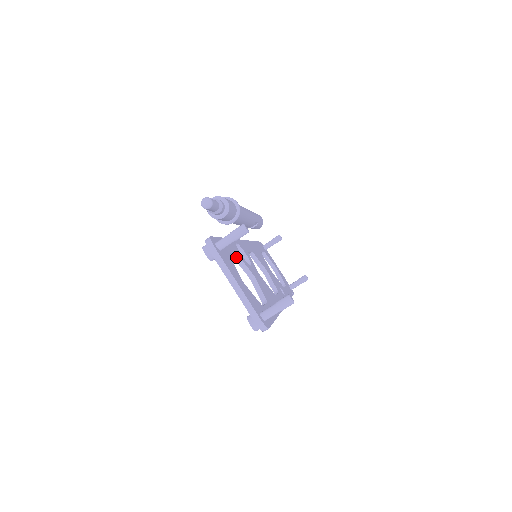
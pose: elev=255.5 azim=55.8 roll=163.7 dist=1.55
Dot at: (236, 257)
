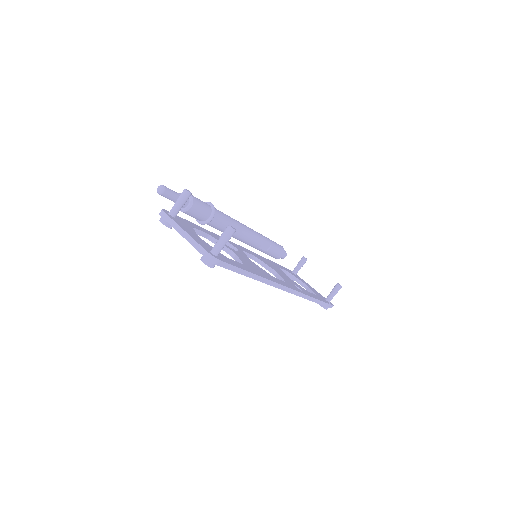
Dot at: (212, 240)
